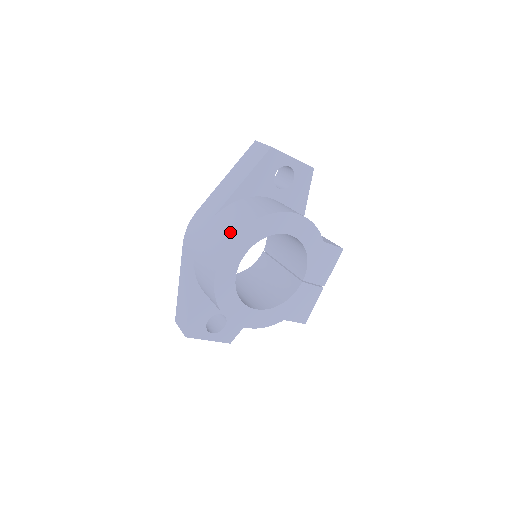
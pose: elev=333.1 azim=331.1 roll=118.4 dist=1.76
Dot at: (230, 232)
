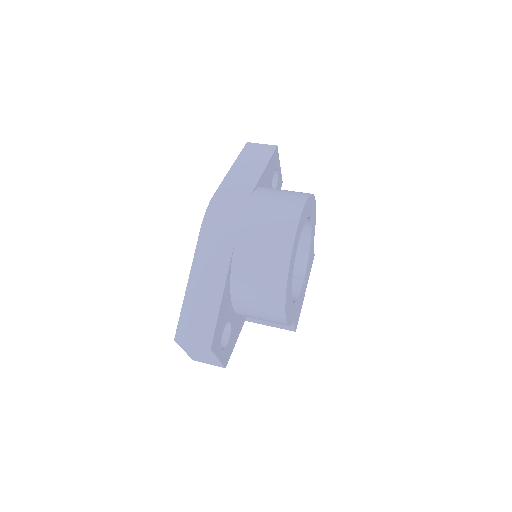
Dot at: (294, 202)
